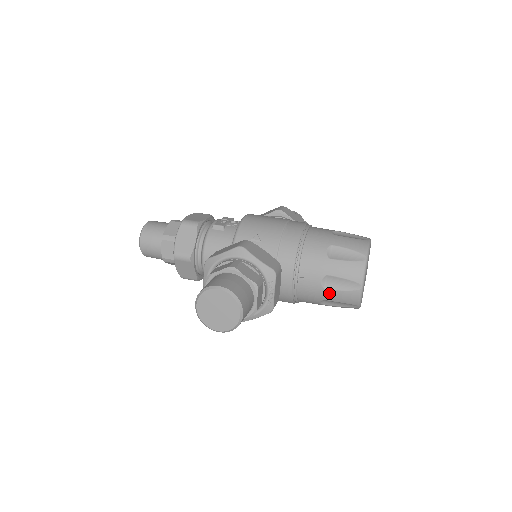
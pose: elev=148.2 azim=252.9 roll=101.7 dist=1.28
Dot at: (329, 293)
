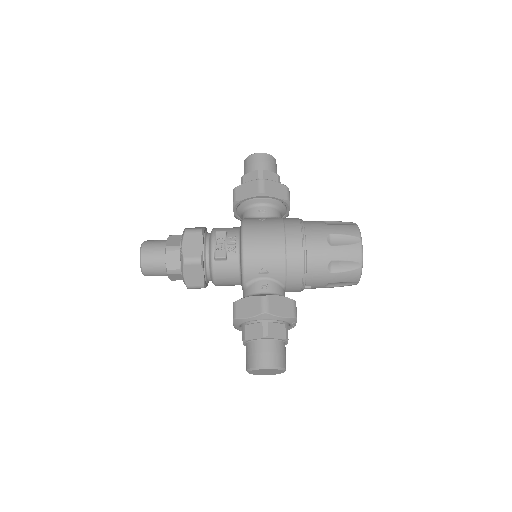
Dot at: occluded
